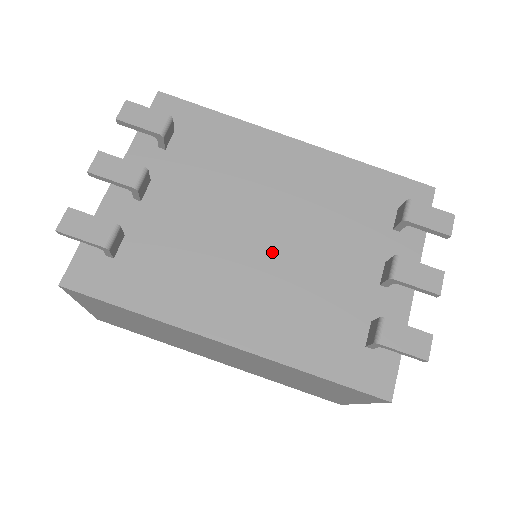
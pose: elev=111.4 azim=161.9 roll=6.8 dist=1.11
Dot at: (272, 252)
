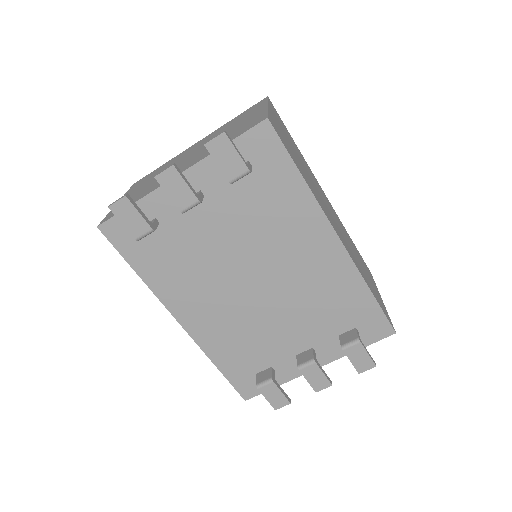
Dot at: (249, 297)
